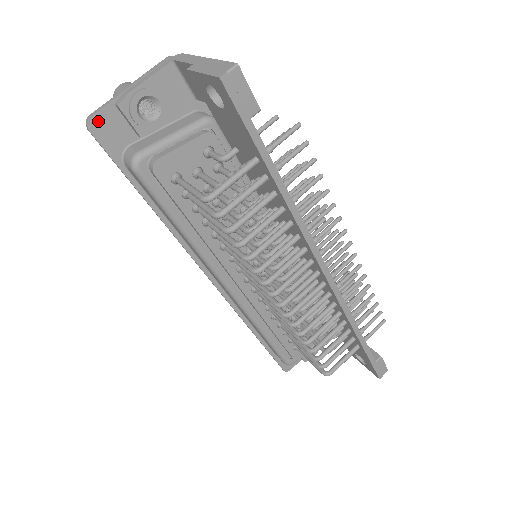
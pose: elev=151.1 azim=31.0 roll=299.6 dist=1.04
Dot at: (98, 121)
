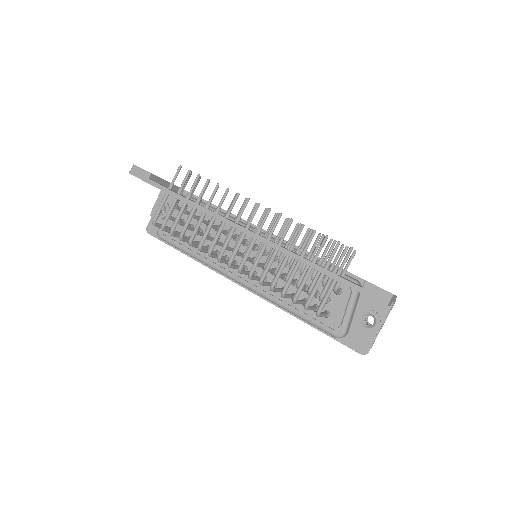
Dot at: (150, 228)
